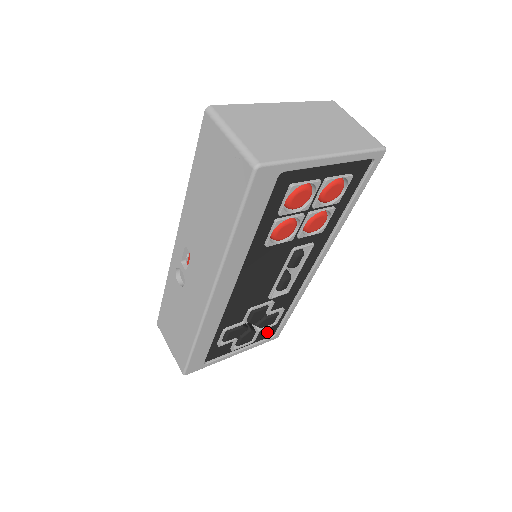
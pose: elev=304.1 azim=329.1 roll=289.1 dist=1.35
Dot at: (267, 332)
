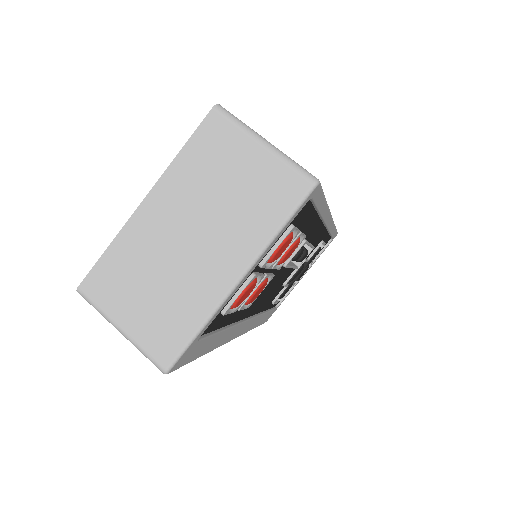
Dot at: occluded
